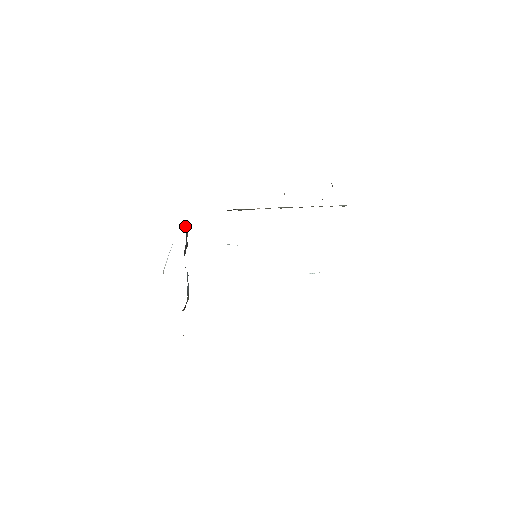
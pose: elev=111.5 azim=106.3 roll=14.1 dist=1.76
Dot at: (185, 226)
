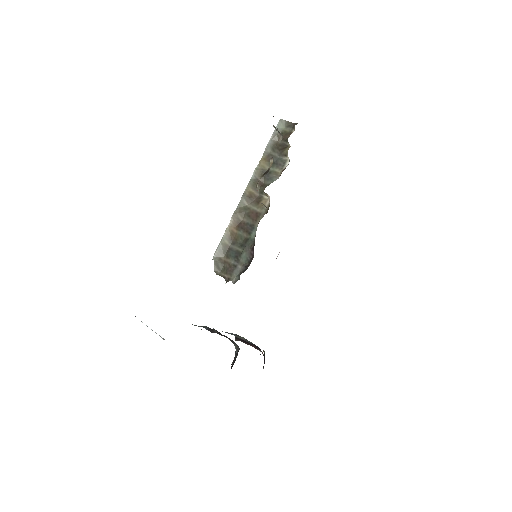
Dot at: occluded
